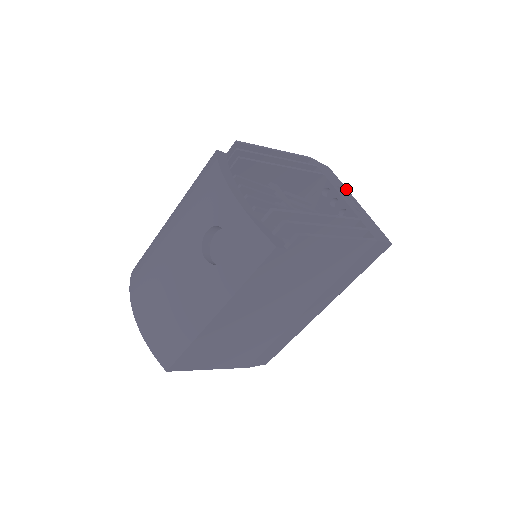
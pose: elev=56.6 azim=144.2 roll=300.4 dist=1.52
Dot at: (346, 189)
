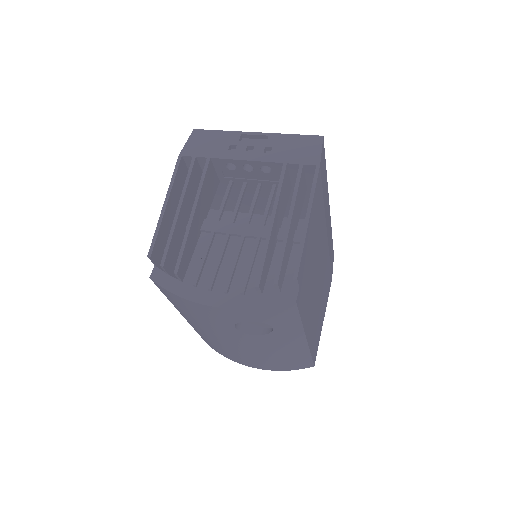
Dot at: (232, 134)
